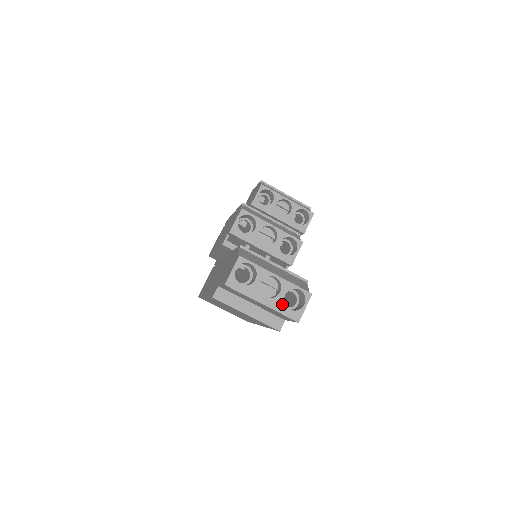
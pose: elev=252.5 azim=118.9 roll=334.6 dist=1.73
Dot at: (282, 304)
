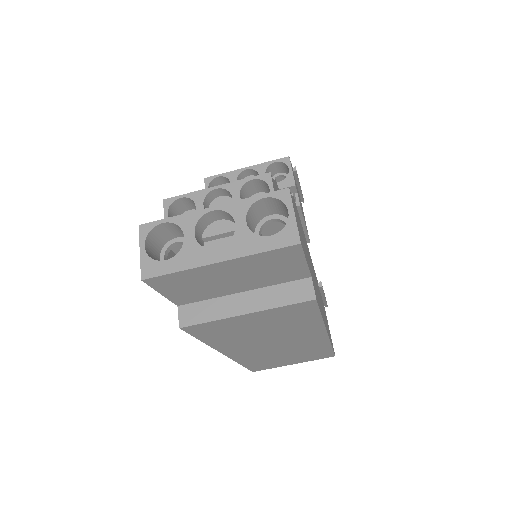
Dot at: (251, 238)
